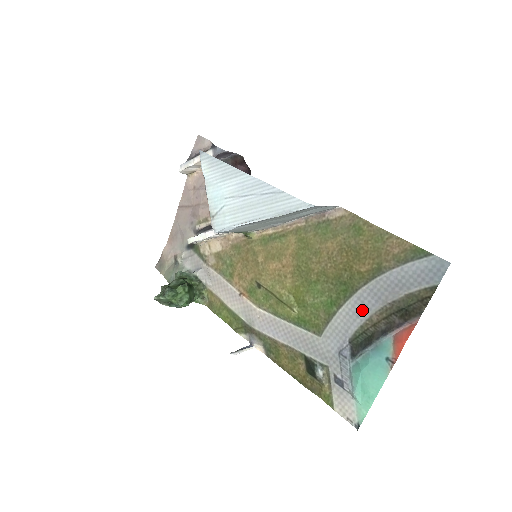
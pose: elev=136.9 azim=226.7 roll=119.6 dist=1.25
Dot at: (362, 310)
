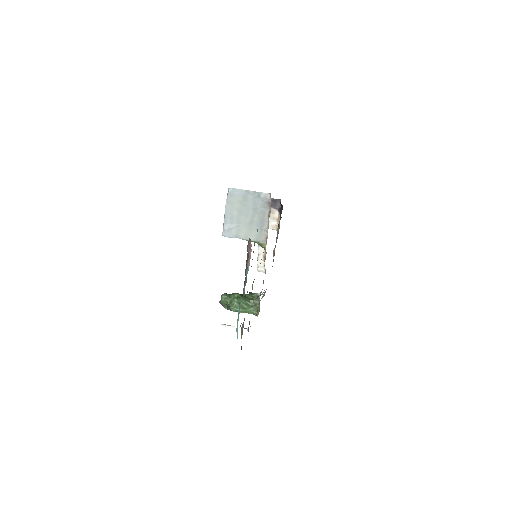
Dot at: occluded
